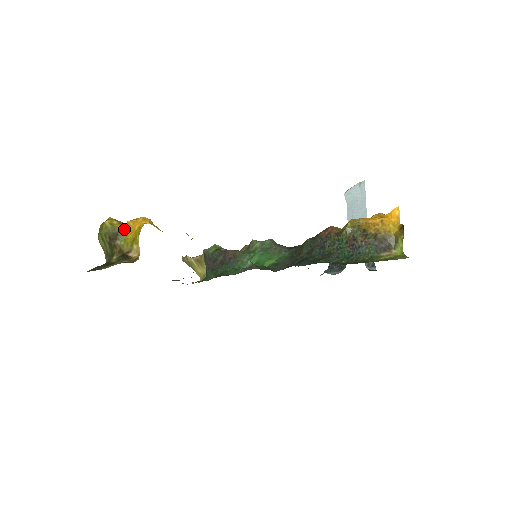
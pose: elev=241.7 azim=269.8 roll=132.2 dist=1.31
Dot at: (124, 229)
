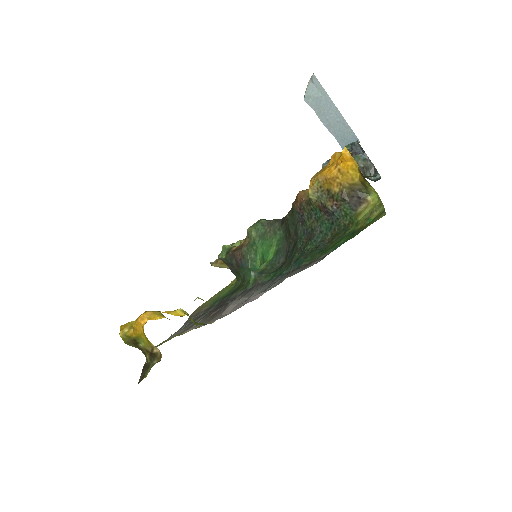
Dot at: (135, 334)
